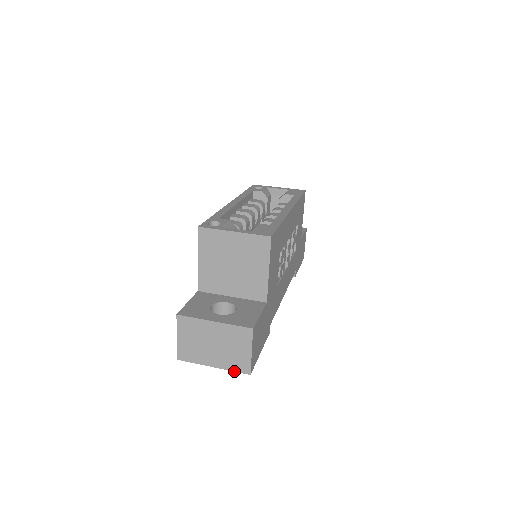
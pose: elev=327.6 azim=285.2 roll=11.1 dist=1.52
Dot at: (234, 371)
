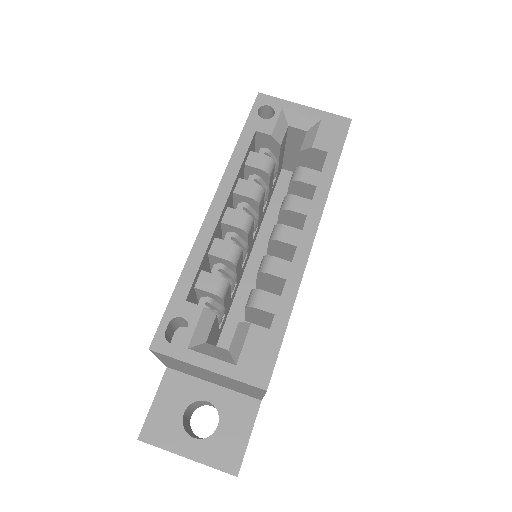
Dot at: occluded
